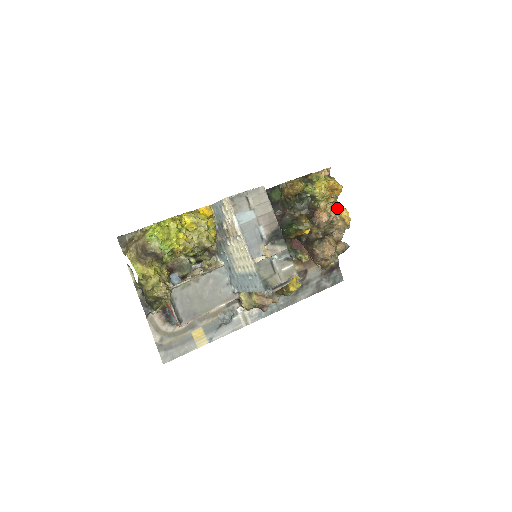
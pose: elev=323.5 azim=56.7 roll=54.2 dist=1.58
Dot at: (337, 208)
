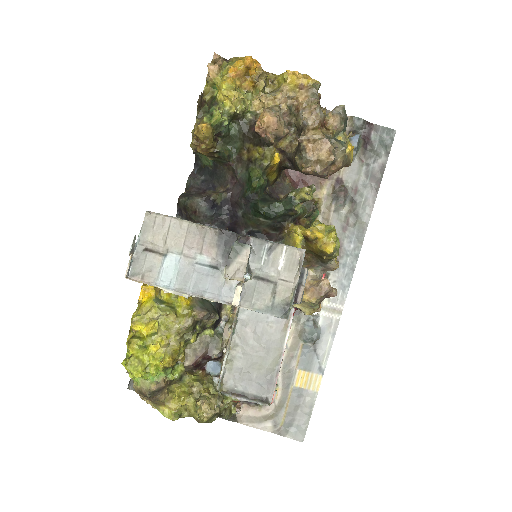
Dot at: (279, 82)
